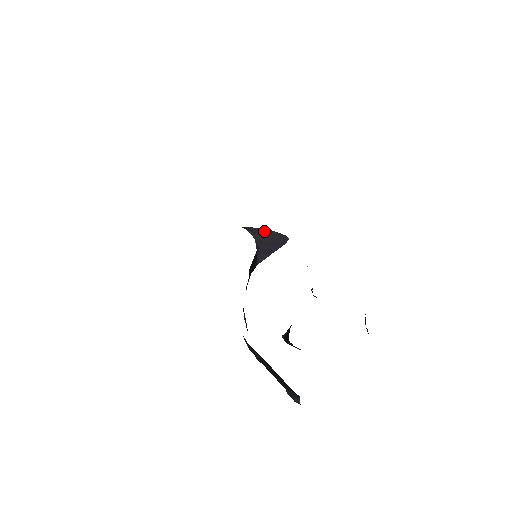
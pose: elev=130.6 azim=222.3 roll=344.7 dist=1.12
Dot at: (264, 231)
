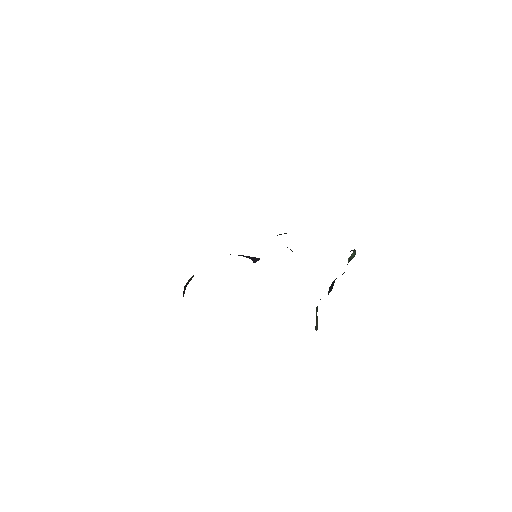
Dot at: (240, 255)
